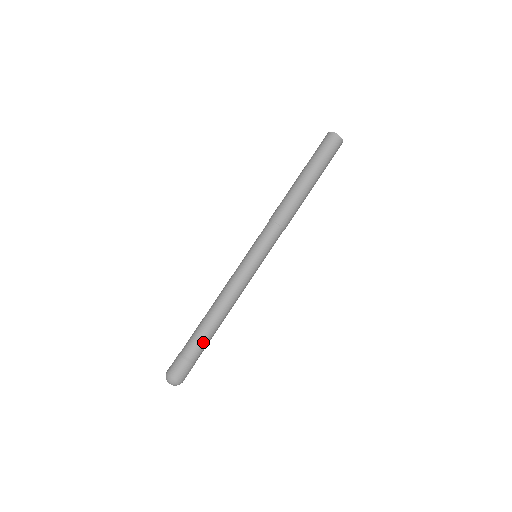
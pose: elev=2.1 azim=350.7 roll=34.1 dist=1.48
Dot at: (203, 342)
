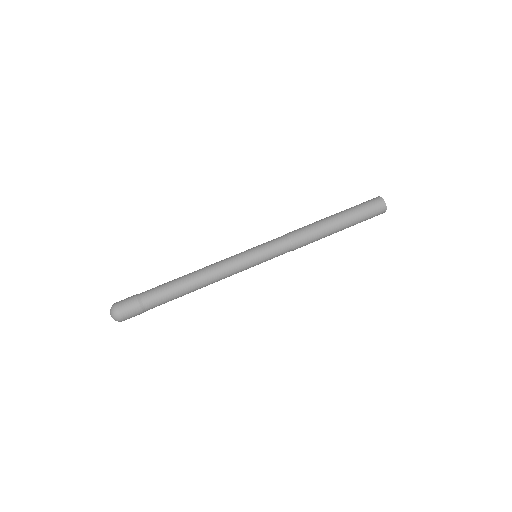
Dot at: (162, 293)
